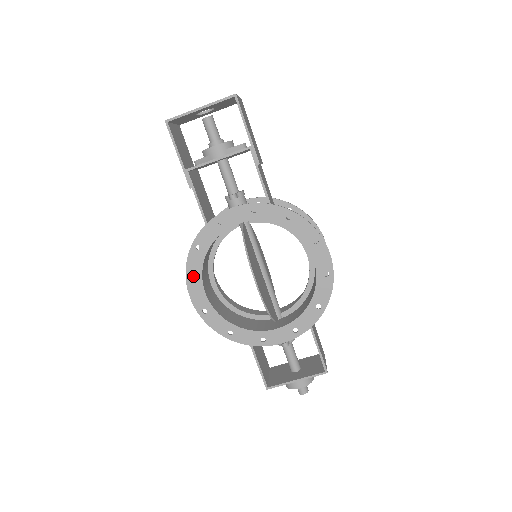
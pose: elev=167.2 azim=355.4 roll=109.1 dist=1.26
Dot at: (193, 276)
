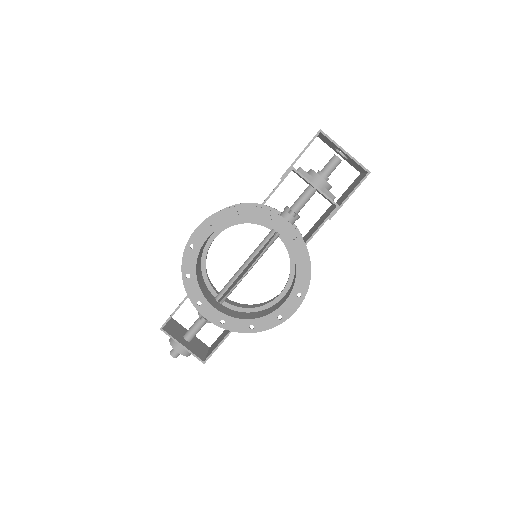
Dot at: (215, 221)
